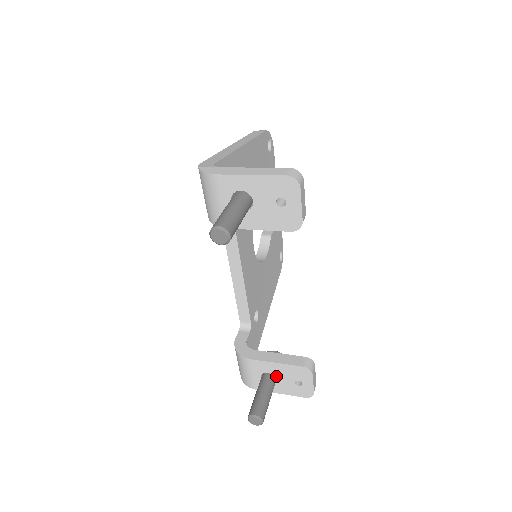
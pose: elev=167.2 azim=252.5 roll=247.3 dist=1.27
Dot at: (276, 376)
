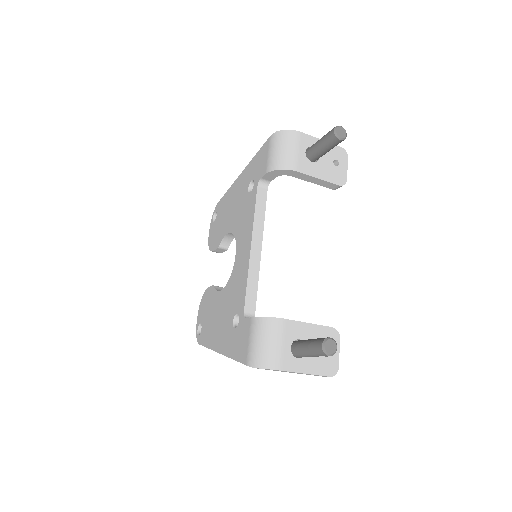
Dot at: occluded
